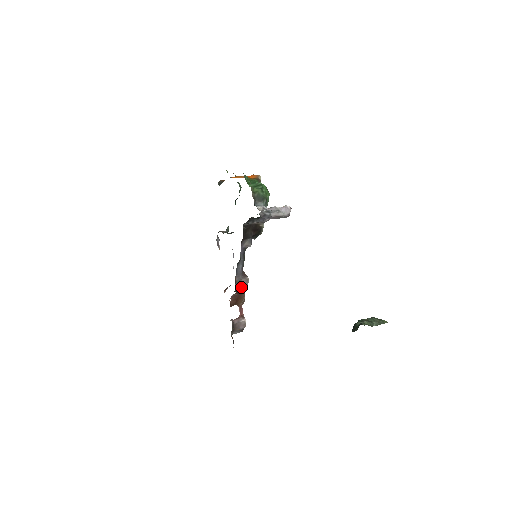
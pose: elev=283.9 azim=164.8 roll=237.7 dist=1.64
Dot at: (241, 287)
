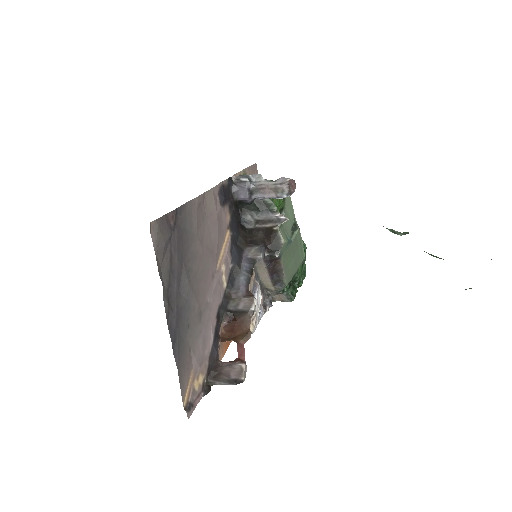
Dot at: (241, 310)
